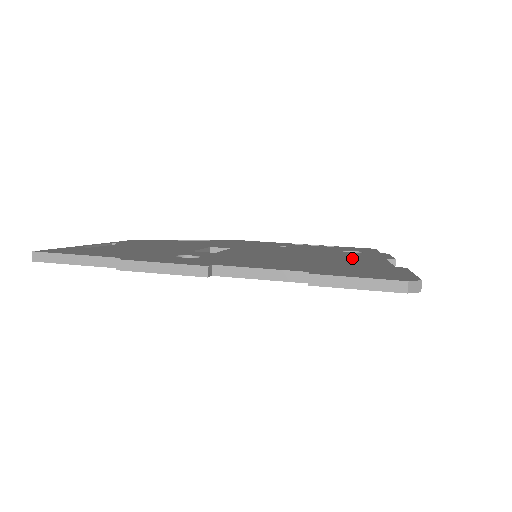
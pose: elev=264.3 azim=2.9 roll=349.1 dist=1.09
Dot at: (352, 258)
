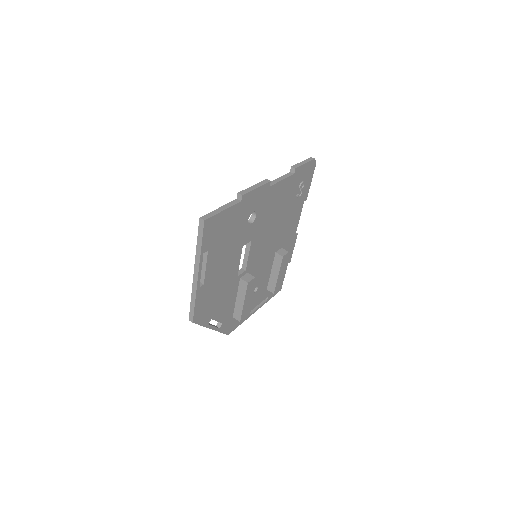
Dot at: occluded
